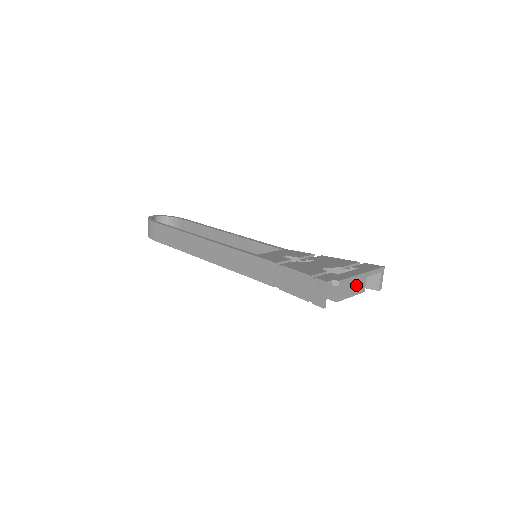
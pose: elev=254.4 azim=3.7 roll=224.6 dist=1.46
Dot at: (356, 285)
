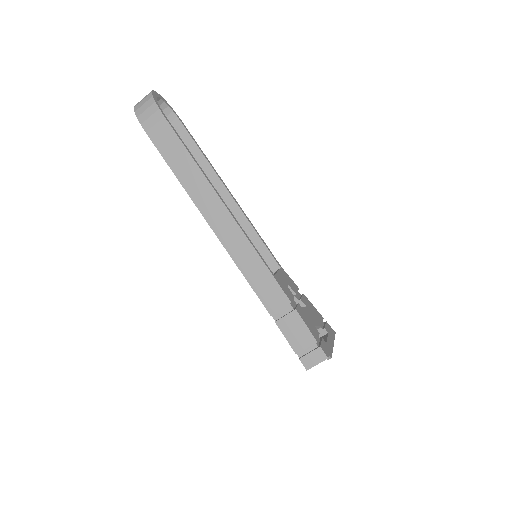
Dot at: occluded
